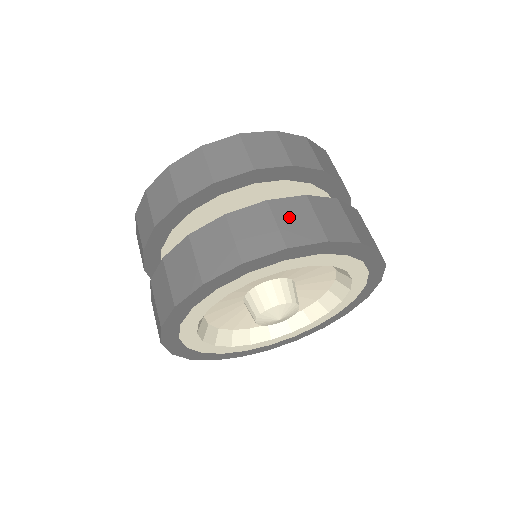
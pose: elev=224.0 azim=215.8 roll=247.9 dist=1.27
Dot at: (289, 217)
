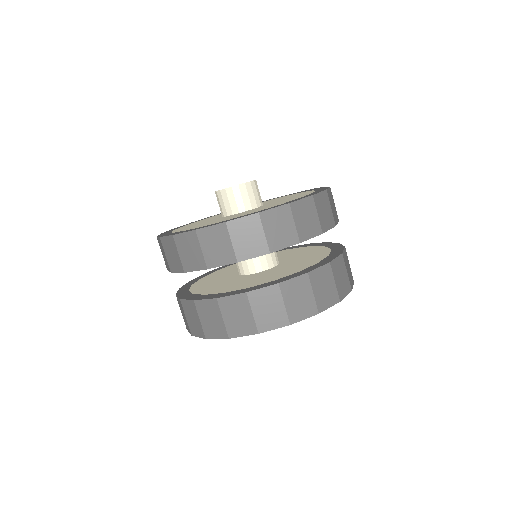
Dot at: (320, 286)
